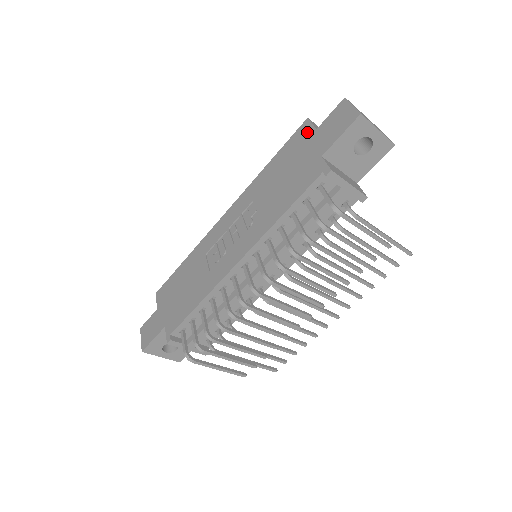
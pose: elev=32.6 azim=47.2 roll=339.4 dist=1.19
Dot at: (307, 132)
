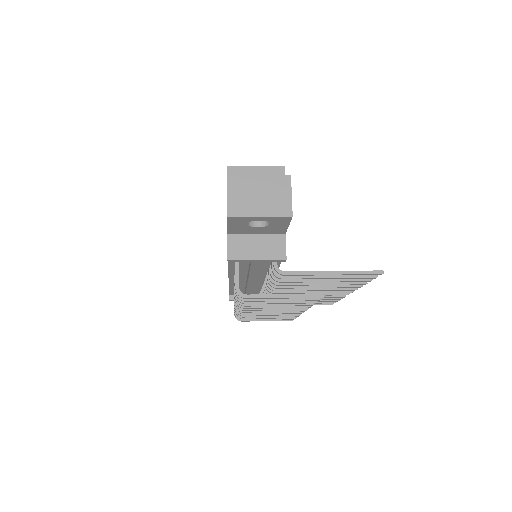
Dot at: occluded
